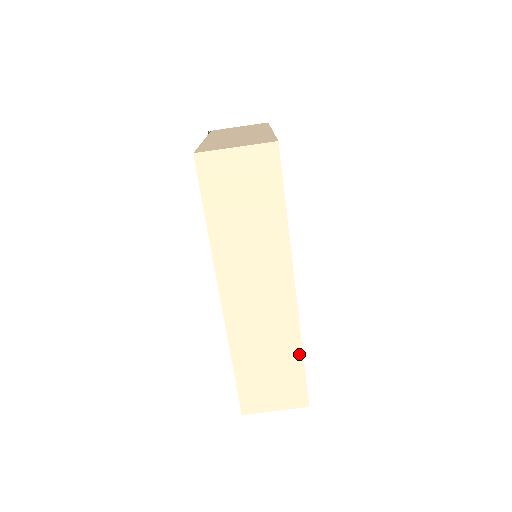
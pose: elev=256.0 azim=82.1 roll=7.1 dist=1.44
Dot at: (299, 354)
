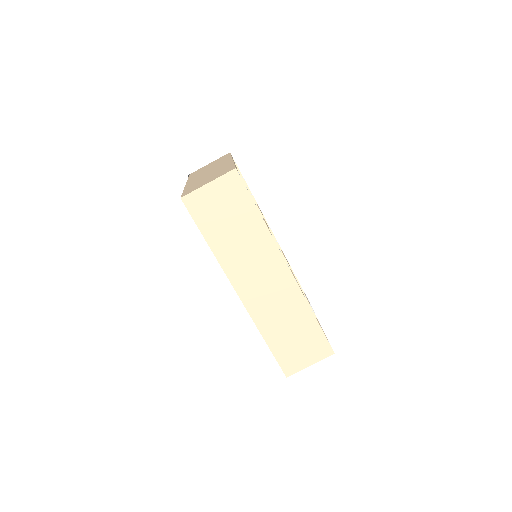
Dot at: (311, 315)
